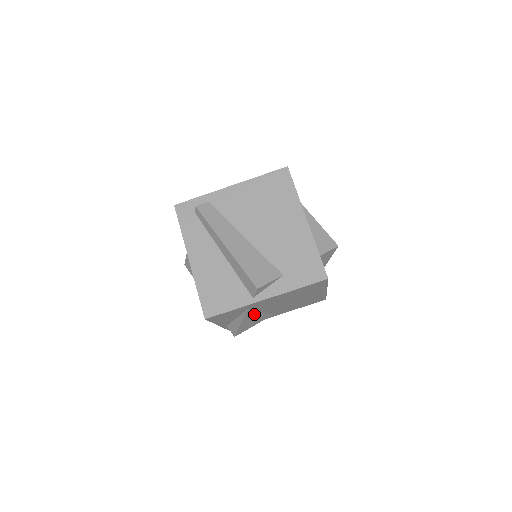
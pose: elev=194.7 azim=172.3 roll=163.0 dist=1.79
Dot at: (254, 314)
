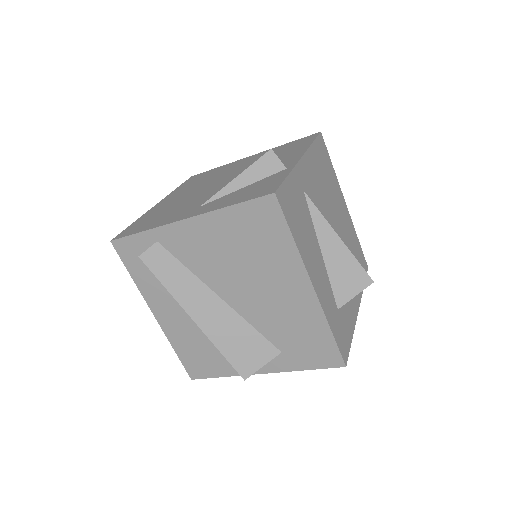
Dot at: occluded
